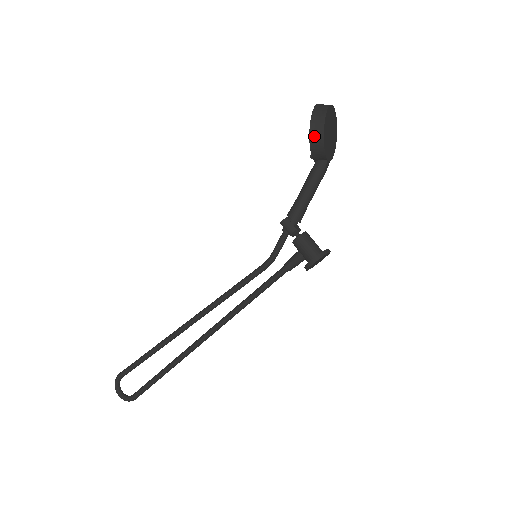
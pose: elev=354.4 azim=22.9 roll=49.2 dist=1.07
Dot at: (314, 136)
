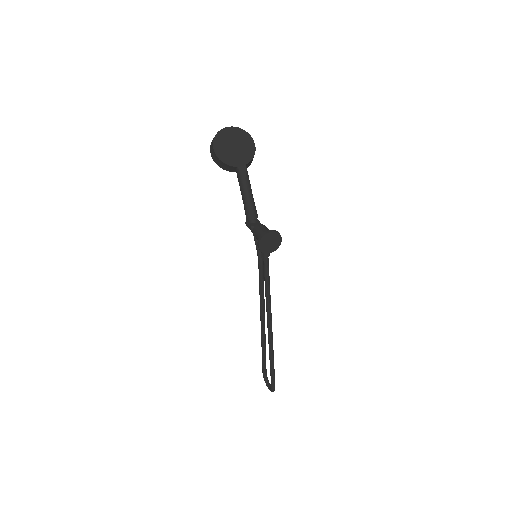
Dot at: (215, 159)
